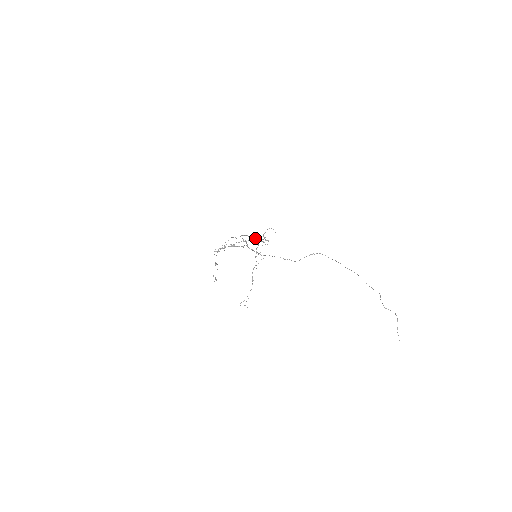
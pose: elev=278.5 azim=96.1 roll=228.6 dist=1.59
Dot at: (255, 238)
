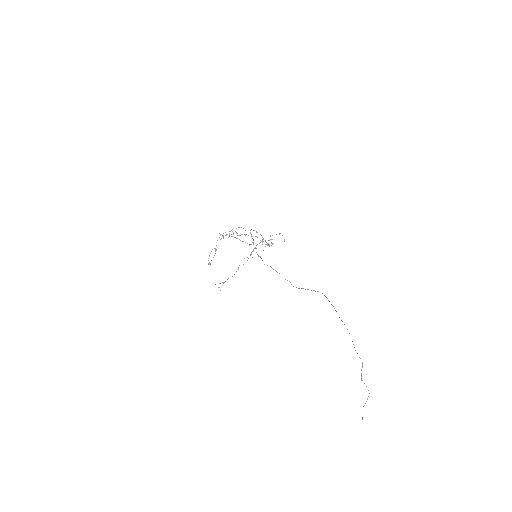
Dot at: occluded
